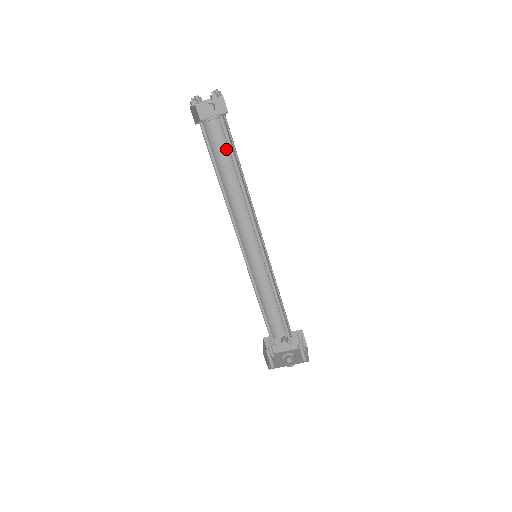
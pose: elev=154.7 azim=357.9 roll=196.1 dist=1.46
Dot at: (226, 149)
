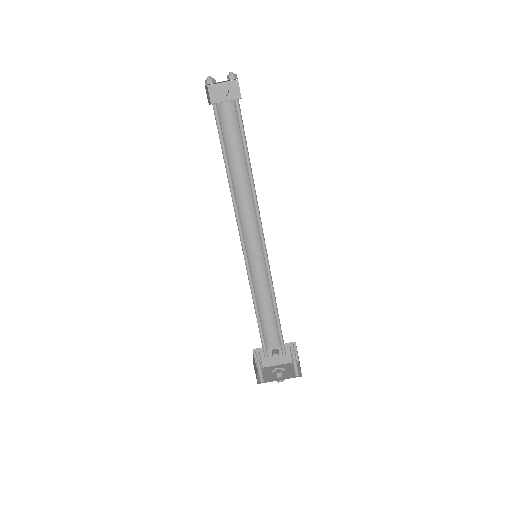
Dot at: (235, 138)
